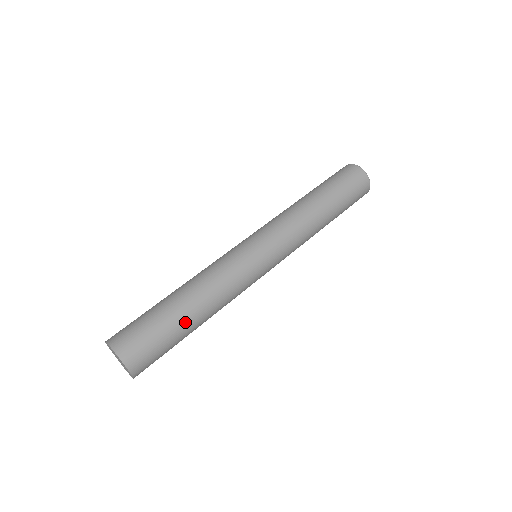
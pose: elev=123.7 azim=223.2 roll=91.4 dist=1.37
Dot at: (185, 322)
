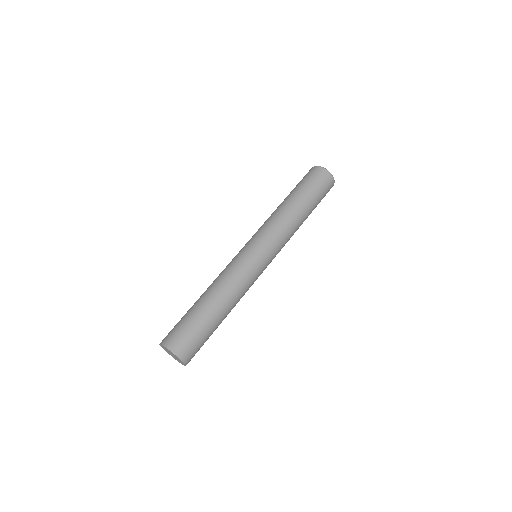
Dot at: (219, 324)
